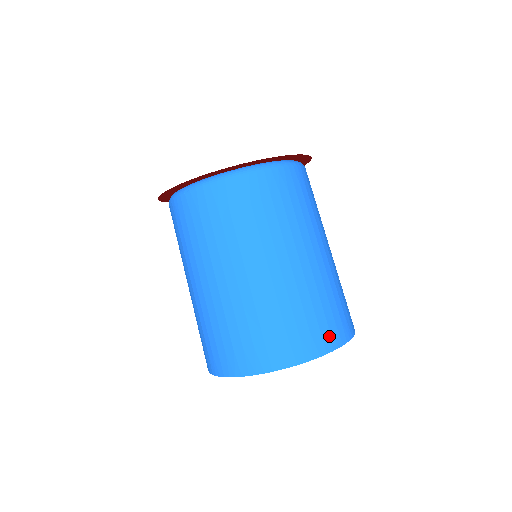
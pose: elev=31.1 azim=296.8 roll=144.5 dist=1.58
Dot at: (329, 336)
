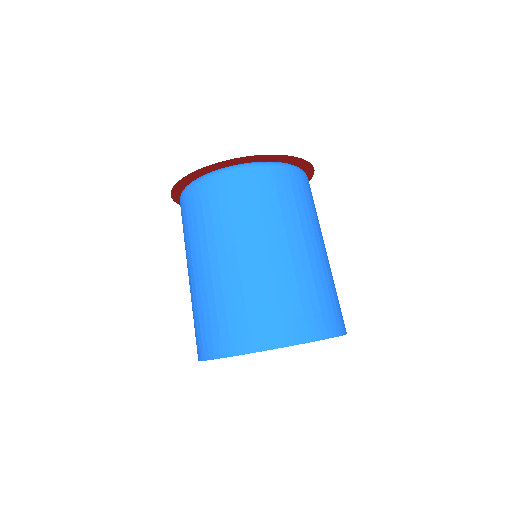
Dot at: (314, 326)
